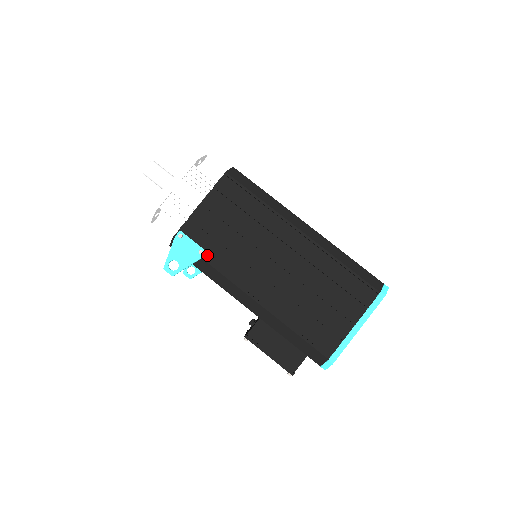
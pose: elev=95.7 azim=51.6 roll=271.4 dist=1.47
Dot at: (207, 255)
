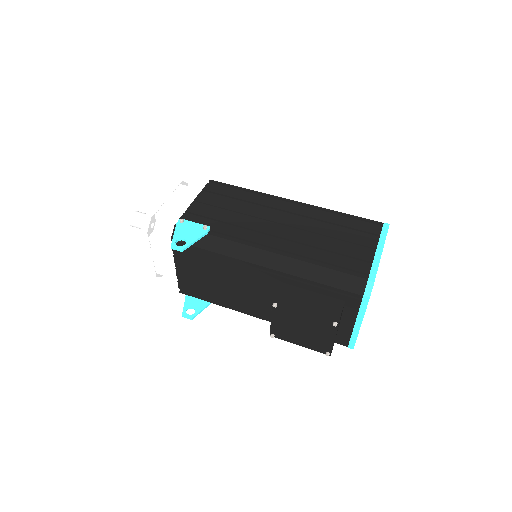
Dot at: (212, 232)
